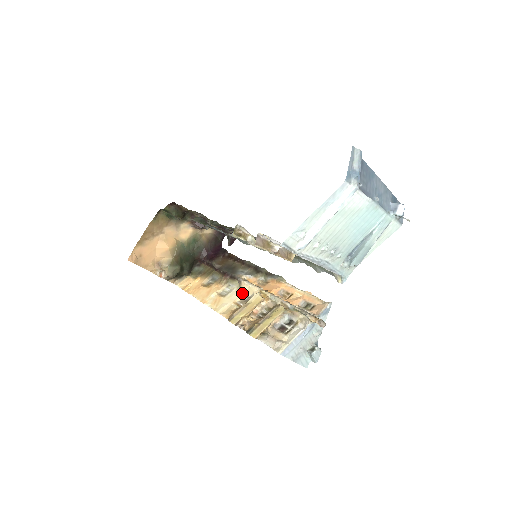
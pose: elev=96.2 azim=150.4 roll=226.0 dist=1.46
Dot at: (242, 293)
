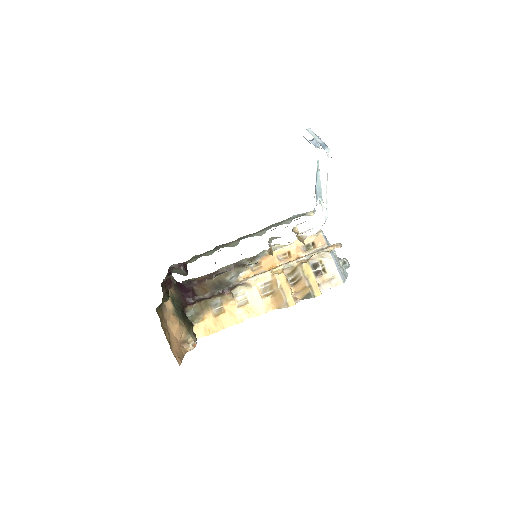
Dot at: (256, 287)
